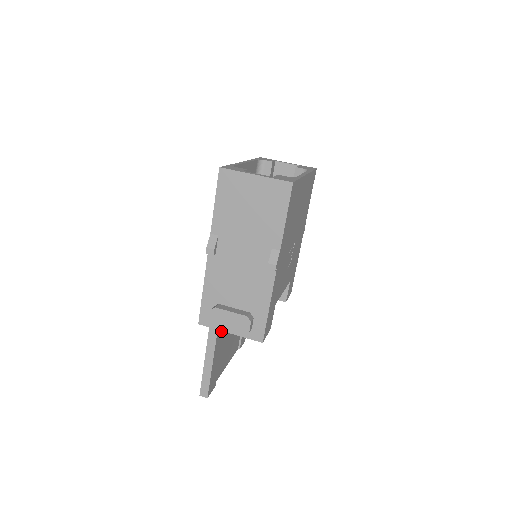
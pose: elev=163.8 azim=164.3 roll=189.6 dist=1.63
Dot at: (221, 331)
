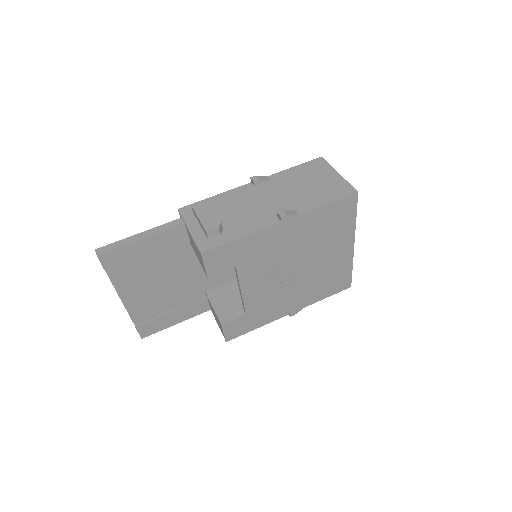
Dot at: (178, 237)
